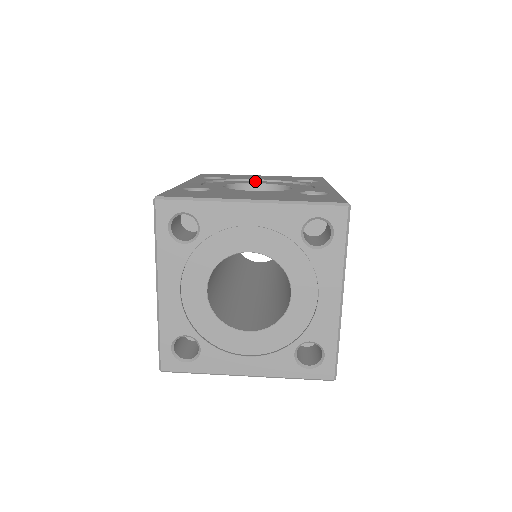
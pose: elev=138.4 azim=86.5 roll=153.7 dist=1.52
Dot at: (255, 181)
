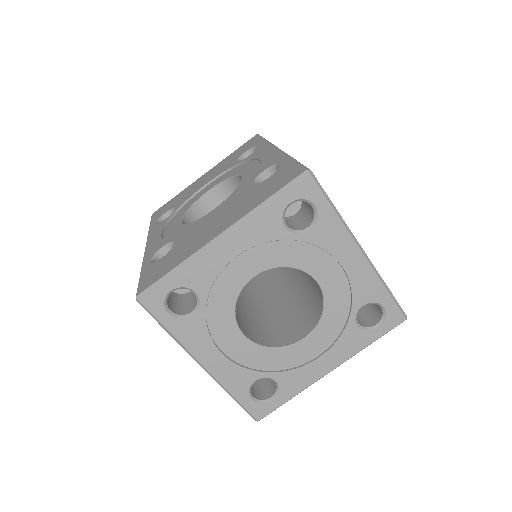
Dot at: (203, 190)
